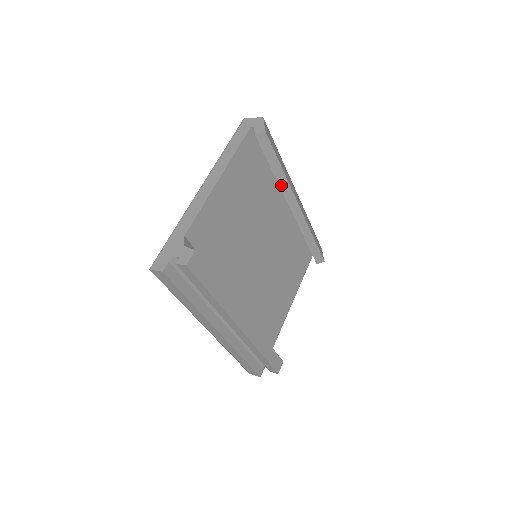
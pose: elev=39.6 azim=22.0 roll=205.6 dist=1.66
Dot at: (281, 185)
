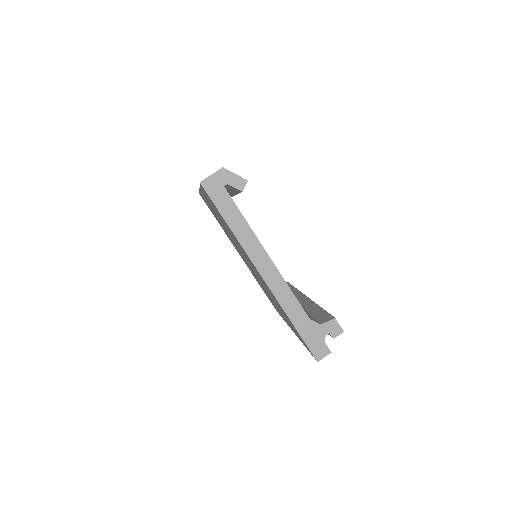
Dot at: occluded
